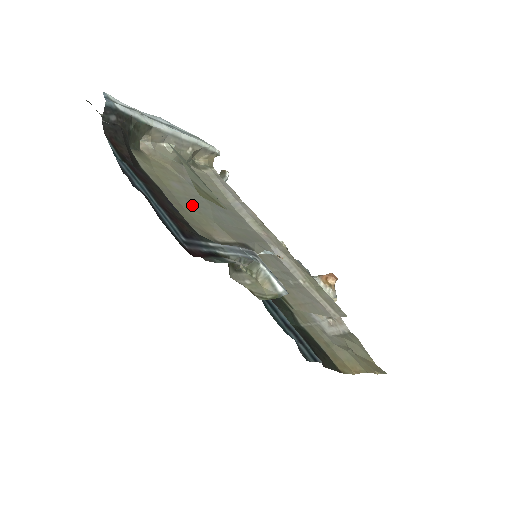
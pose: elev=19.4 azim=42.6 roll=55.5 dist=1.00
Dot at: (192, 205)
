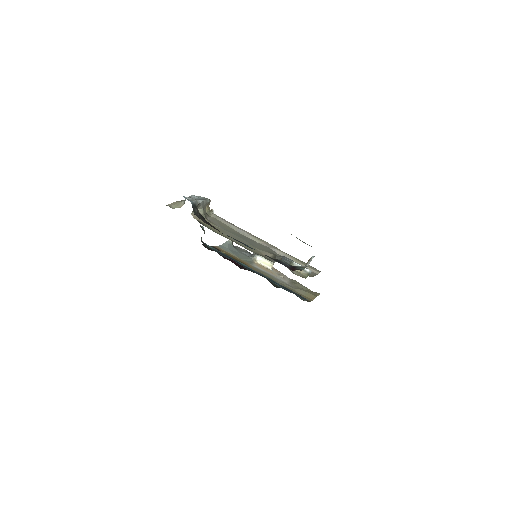
Dot at: occluded
